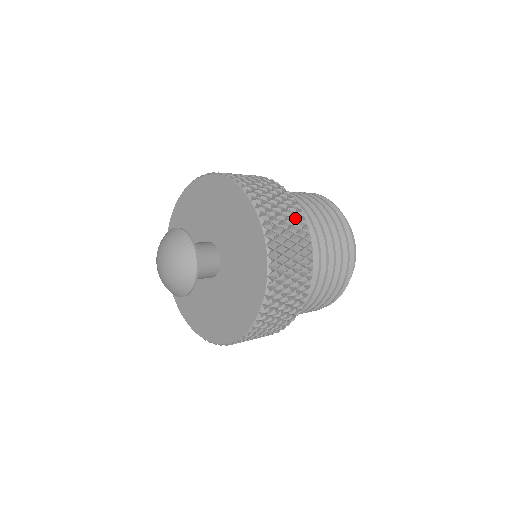
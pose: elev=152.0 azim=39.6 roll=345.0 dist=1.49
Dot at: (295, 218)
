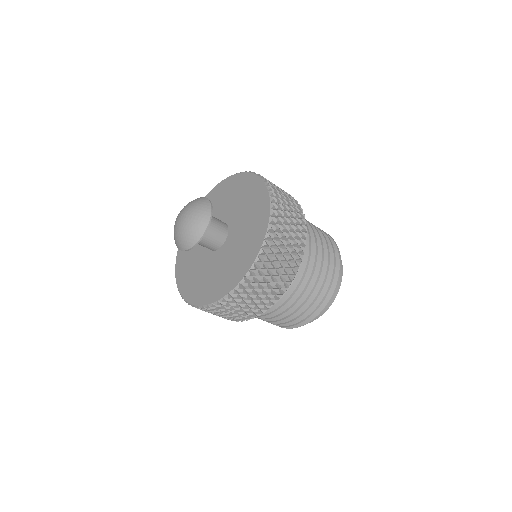
Dot at: (264, 303)
